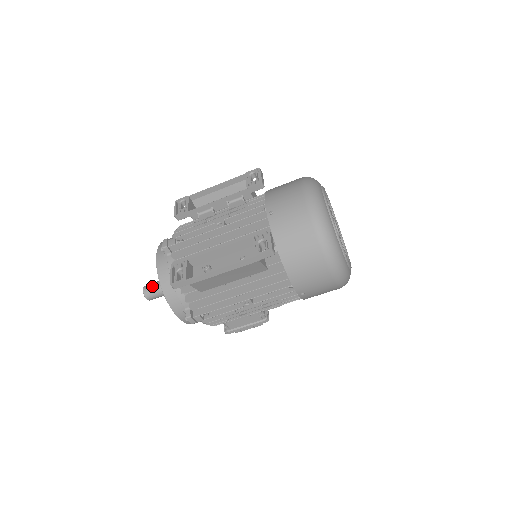
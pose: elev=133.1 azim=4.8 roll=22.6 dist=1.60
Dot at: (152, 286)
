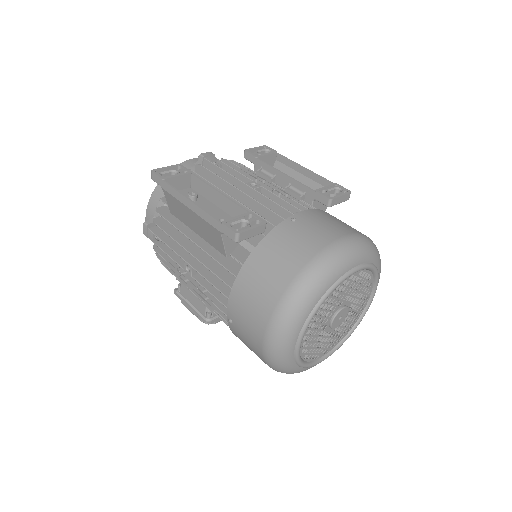
Dot at: occluded
